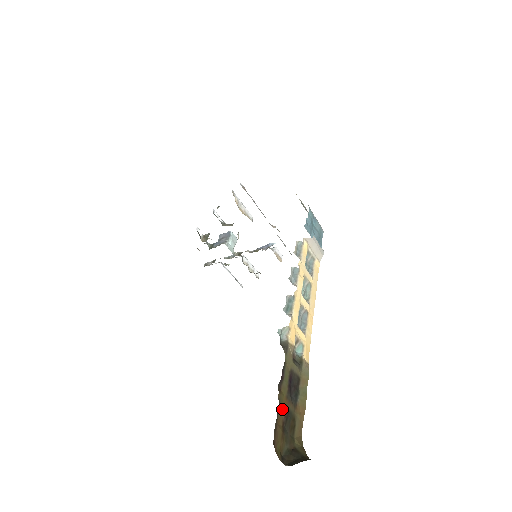
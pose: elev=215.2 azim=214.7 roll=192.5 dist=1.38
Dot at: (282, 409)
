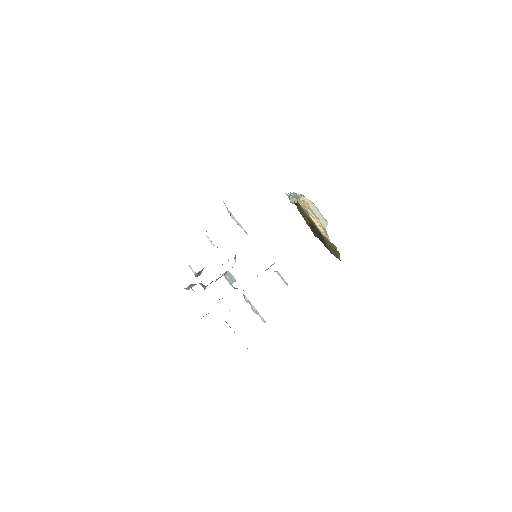
Dot at: (304, 217)
